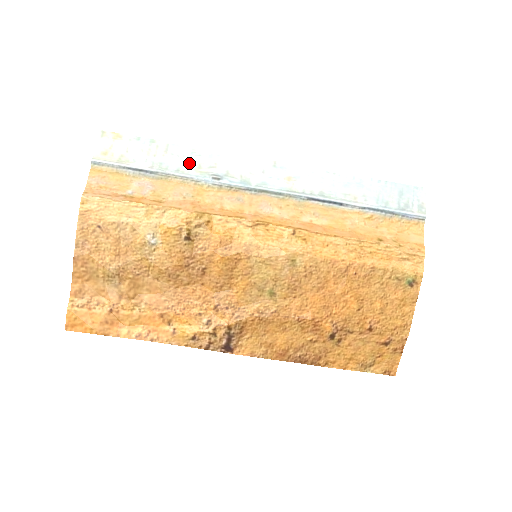
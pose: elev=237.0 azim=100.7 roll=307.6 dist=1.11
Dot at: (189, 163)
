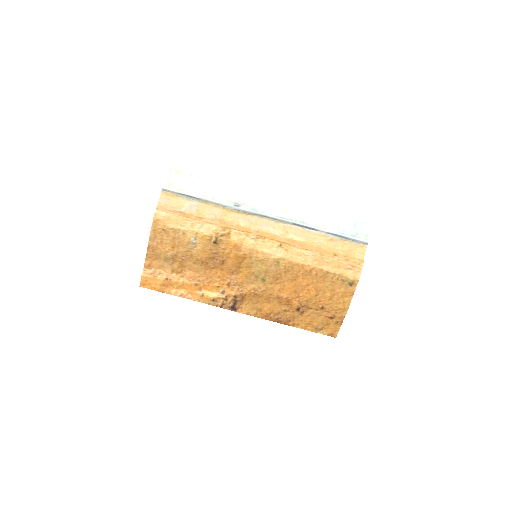
Dot at: (221, 194)
